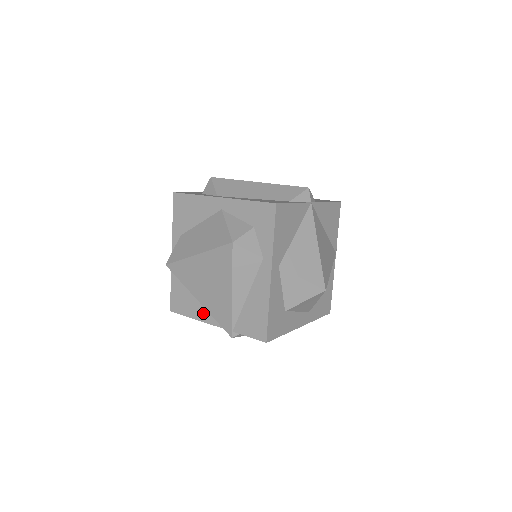
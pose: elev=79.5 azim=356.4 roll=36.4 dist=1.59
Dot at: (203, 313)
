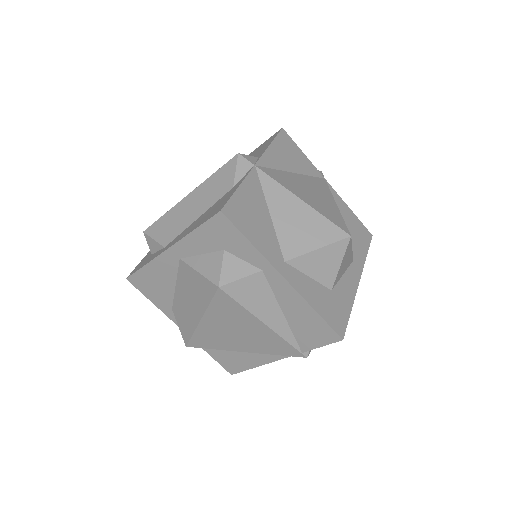
Dot at: (260, 357)
